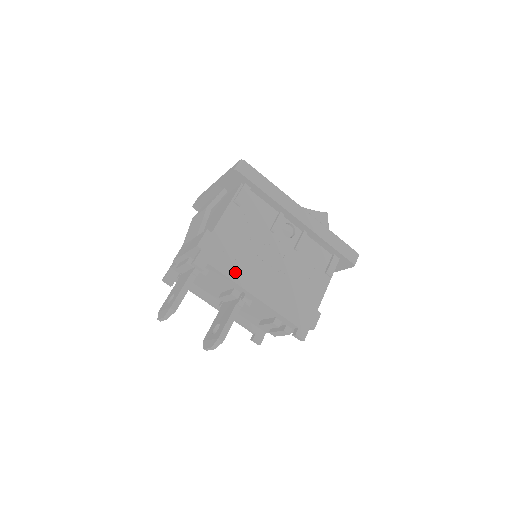
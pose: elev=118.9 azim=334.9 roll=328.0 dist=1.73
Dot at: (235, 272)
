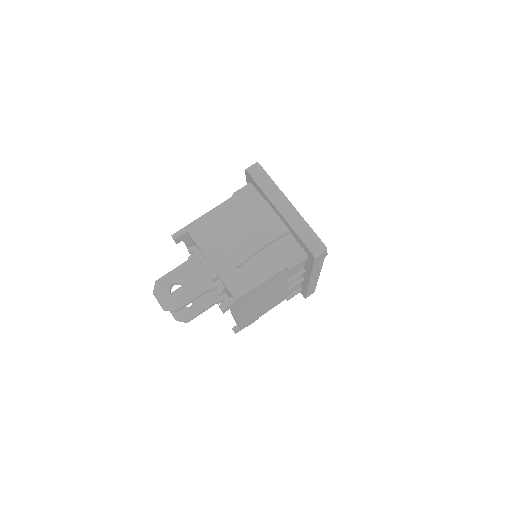
Dot at: (240, 310)
